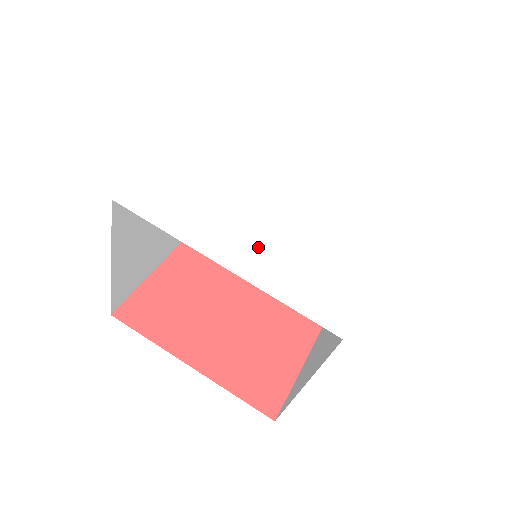
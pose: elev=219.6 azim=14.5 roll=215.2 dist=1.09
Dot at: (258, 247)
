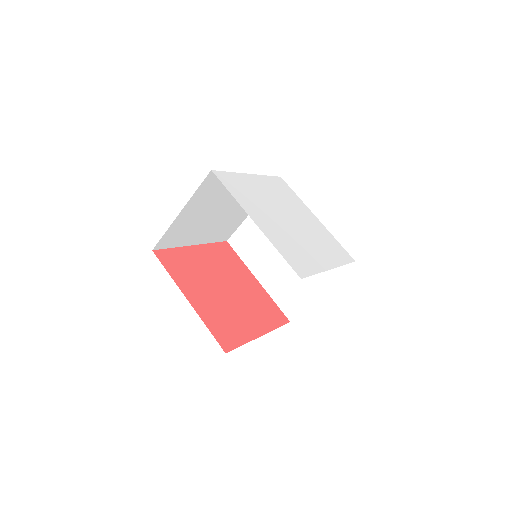
Dot at: (272, 227)
